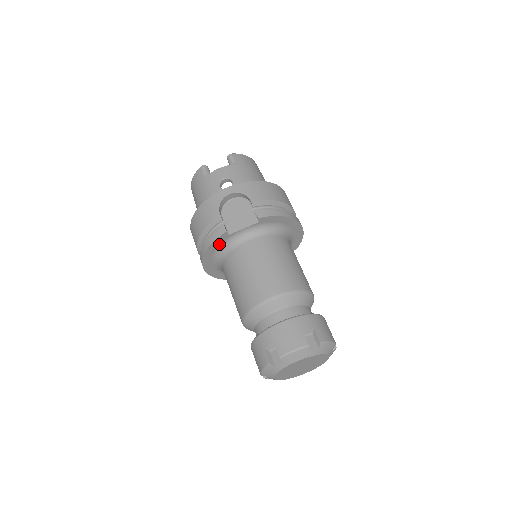
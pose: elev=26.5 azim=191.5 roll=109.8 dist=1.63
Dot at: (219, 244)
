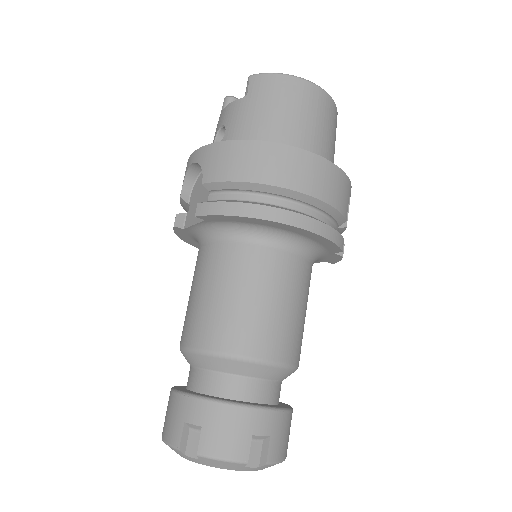
Dot at: (189, 236)
